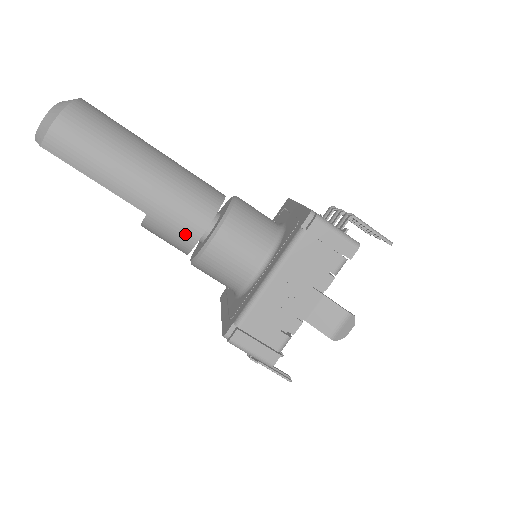
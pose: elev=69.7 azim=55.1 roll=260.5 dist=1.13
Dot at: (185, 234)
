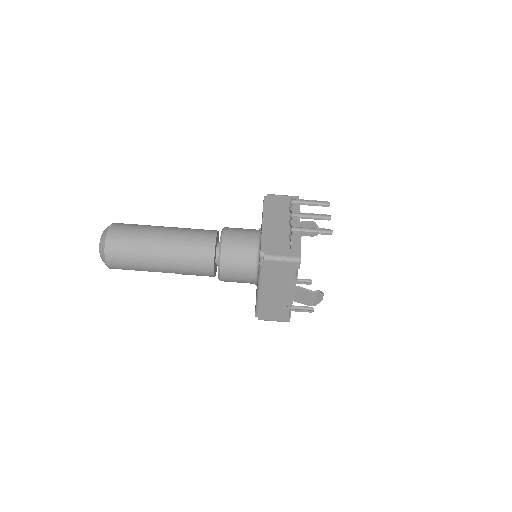
Dot at: (205, 275)
